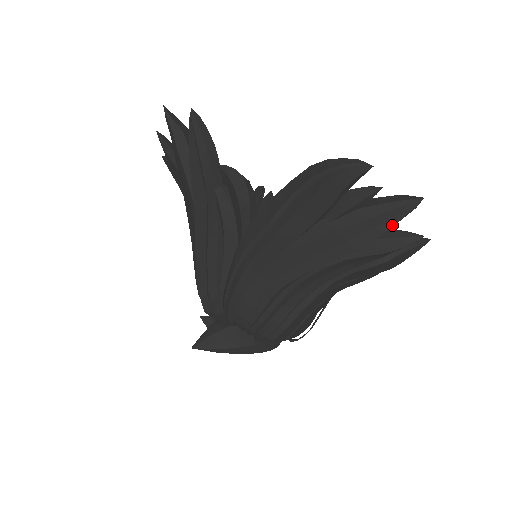
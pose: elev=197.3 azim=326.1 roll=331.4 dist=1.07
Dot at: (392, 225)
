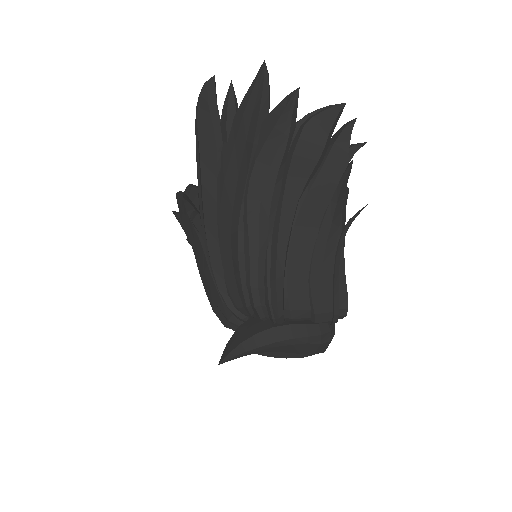
Dot at: (261, 99)
